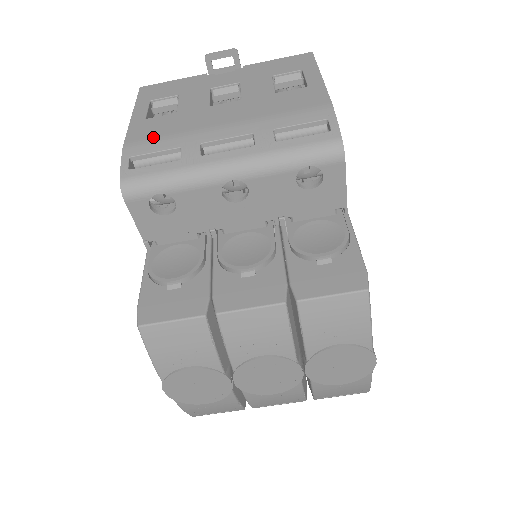
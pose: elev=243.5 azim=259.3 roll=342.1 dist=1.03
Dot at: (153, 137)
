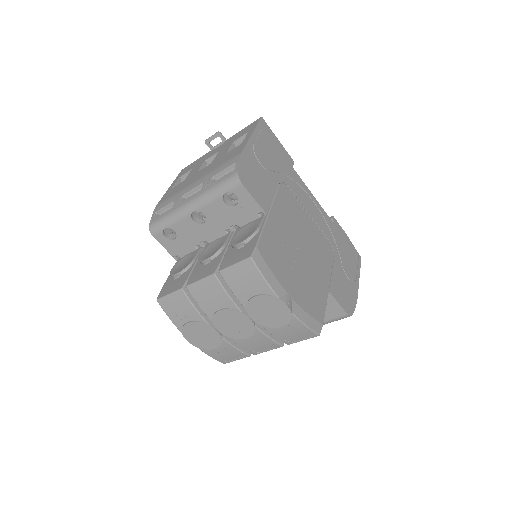
Dot at: (167, 198)
